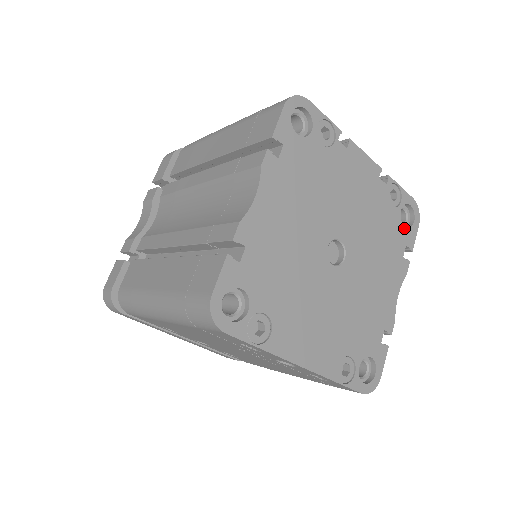
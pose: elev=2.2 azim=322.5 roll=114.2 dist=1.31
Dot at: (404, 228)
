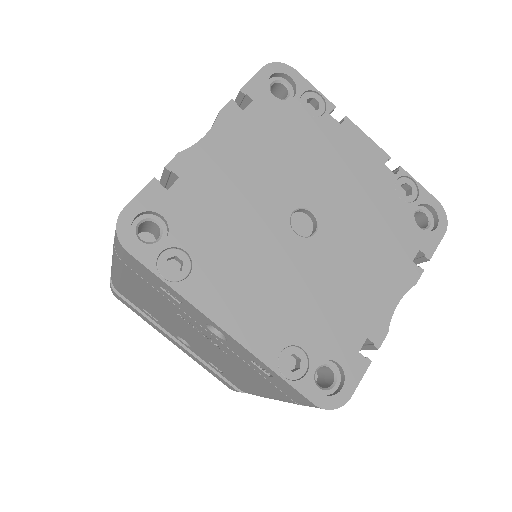
Dot at: (419, 229)
